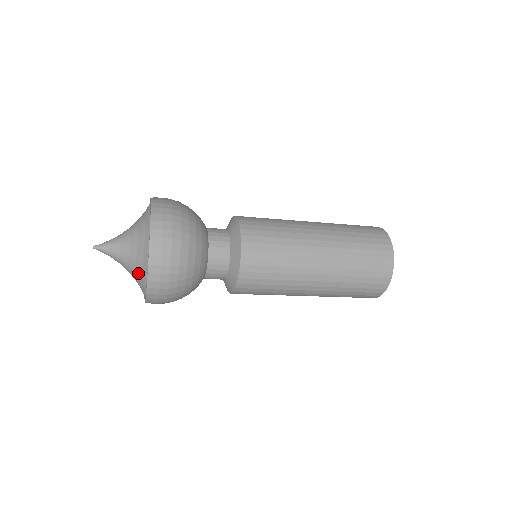
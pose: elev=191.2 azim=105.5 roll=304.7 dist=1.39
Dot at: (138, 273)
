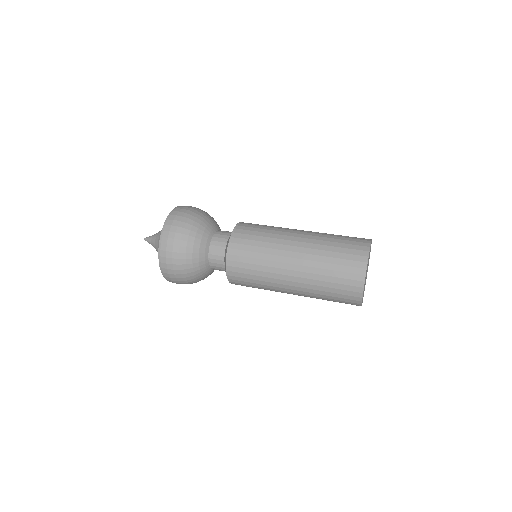
Dot at: occluded
